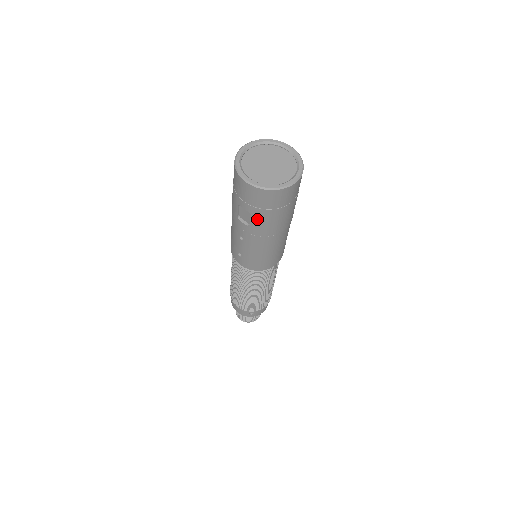
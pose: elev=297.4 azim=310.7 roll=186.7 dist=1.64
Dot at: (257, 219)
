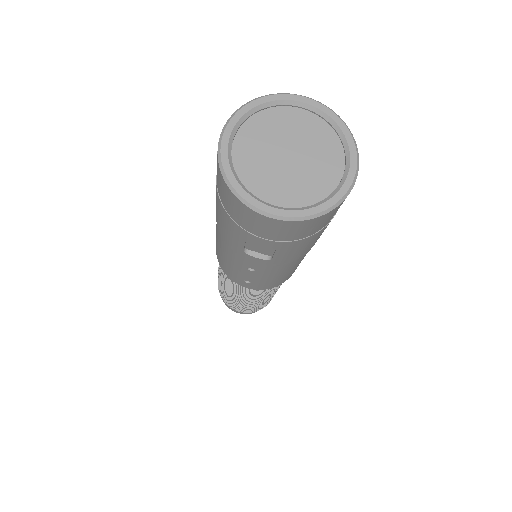
Dot at: (287, 251)
